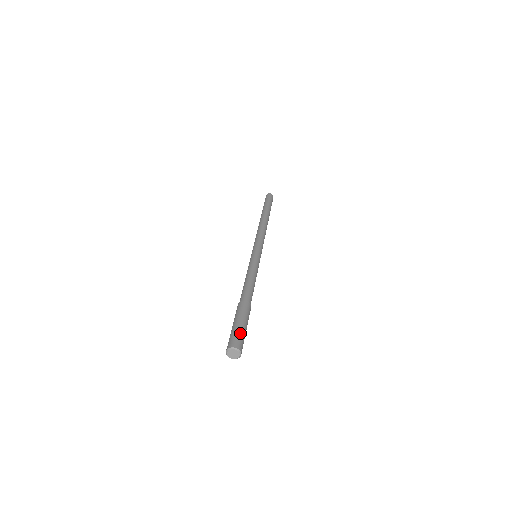
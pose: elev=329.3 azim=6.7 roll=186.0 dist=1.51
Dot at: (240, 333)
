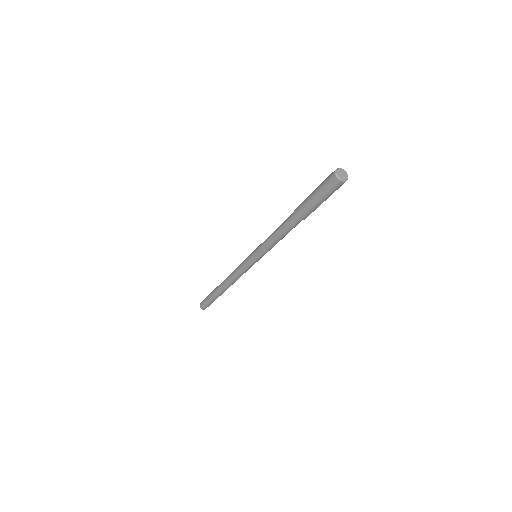
Dot at: occluded
